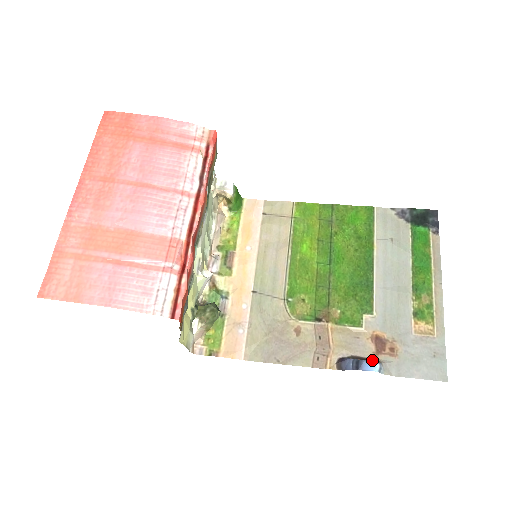
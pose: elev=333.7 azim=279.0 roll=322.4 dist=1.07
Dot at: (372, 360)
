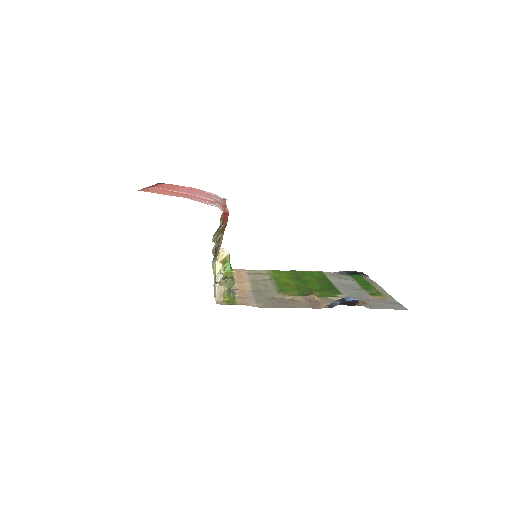
Dot at: occluded
